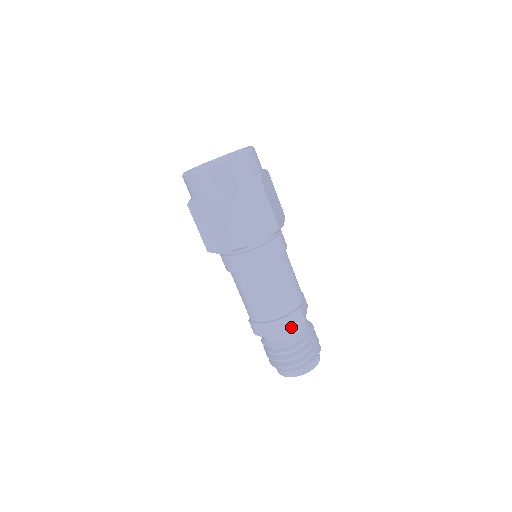
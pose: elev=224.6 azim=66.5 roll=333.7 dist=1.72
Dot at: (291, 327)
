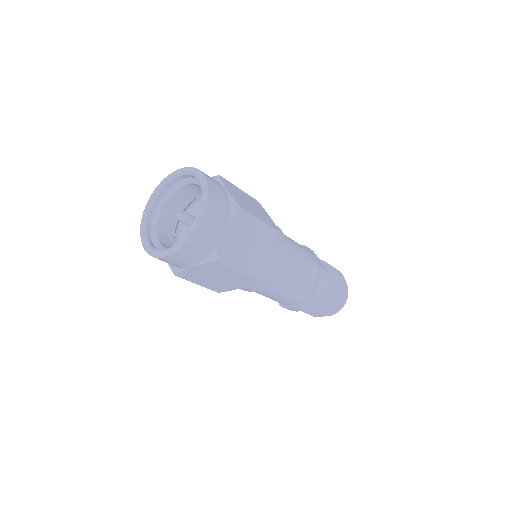
Dot at: (324, 289)
